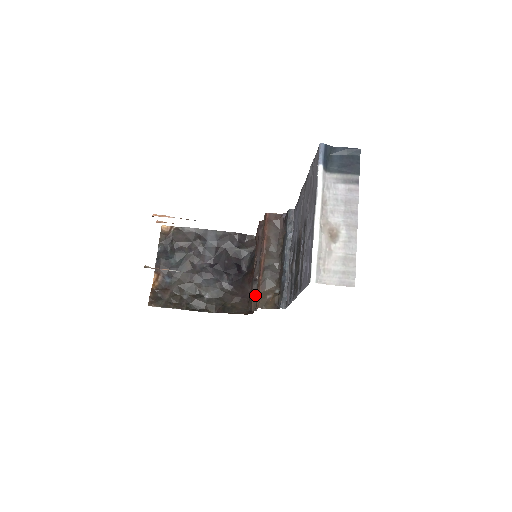
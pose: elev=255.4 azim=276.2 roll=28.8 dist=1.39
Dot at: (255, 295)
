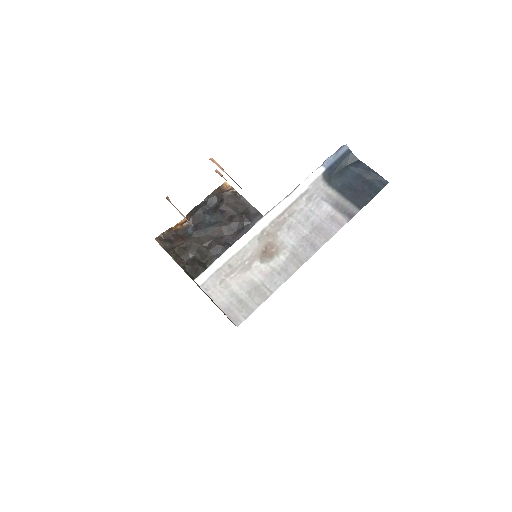
Dot at: occluded
